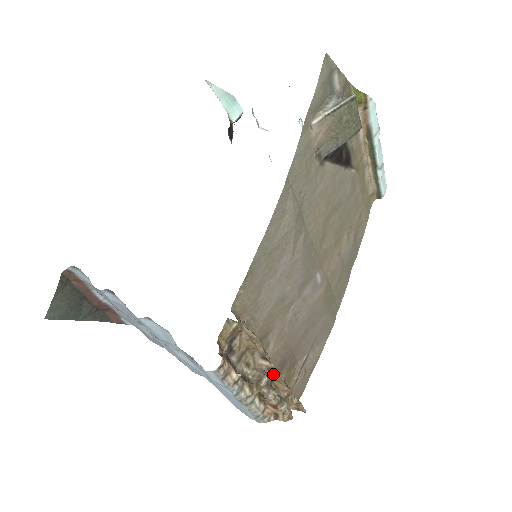
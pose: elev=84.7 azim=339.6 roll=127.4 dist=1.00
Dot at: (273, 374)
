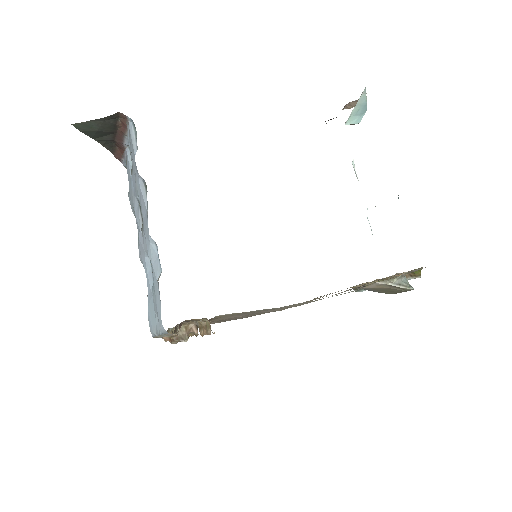
Dot at: occluded
